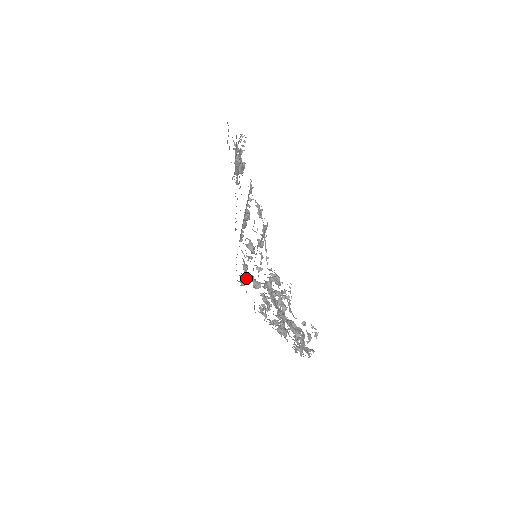
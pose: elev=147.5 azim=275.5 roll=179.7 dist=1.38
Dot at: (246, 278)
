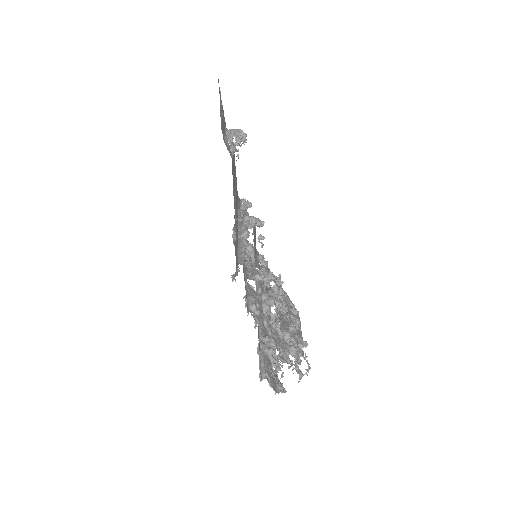
Dot at: occluded
